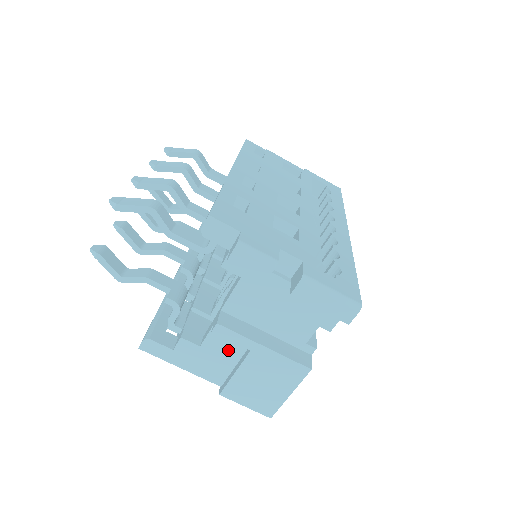
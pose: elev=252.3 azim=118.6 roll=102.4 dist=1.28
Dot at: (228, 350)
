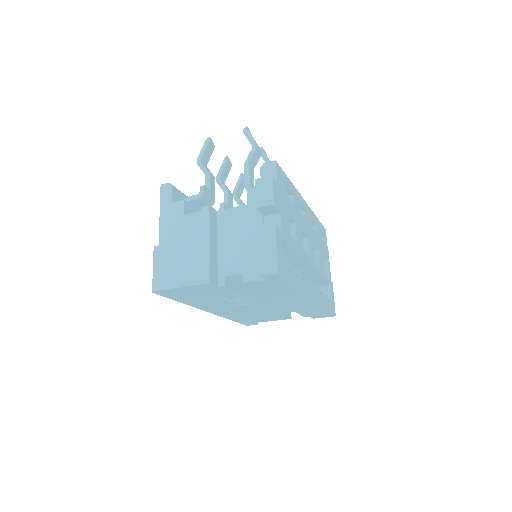
Dot at: (191, 231)
